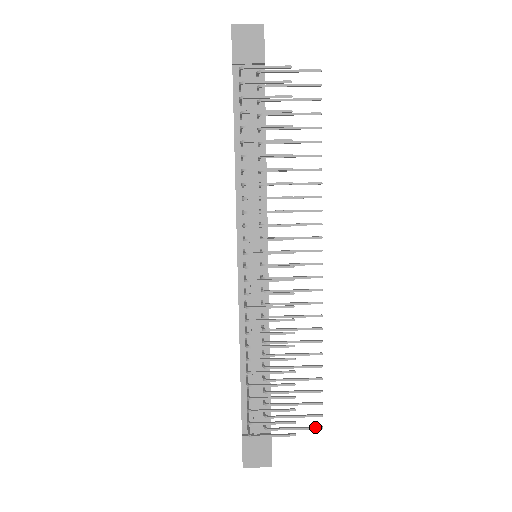
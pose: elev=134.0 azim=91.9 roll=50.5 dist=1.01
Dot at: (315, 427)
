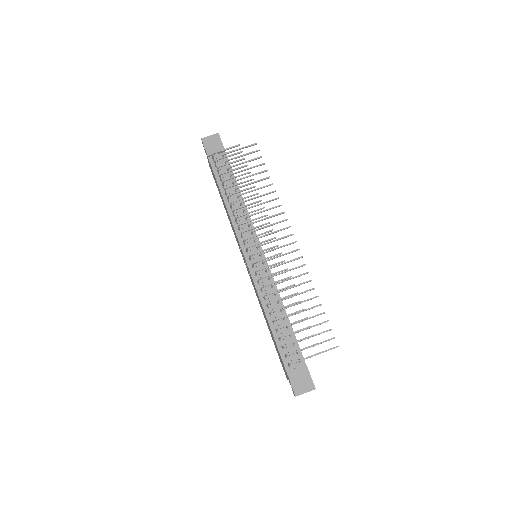
Dot at: (333, 347)
